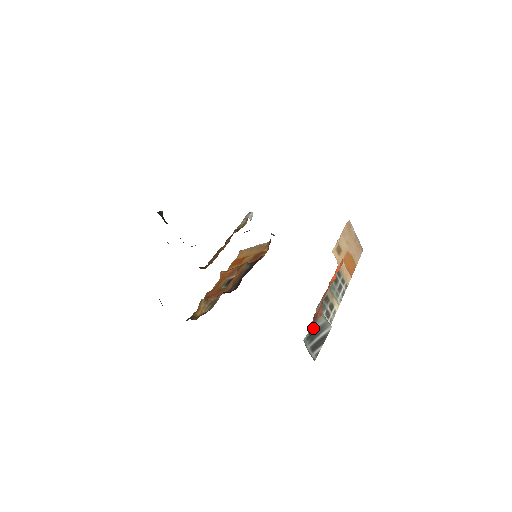
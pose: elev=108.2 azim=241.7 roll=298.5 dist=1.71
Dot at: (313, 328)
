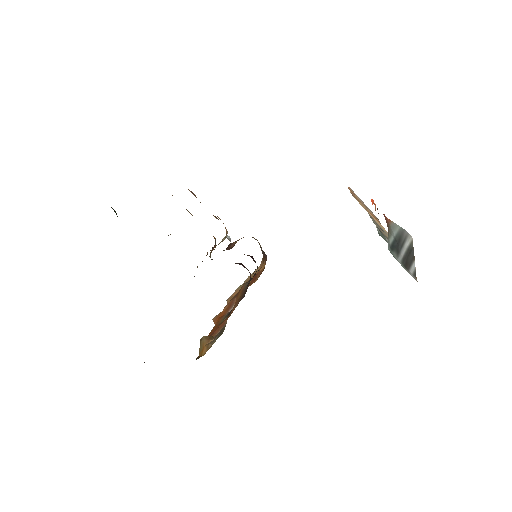
Dot at: (390, 235)
